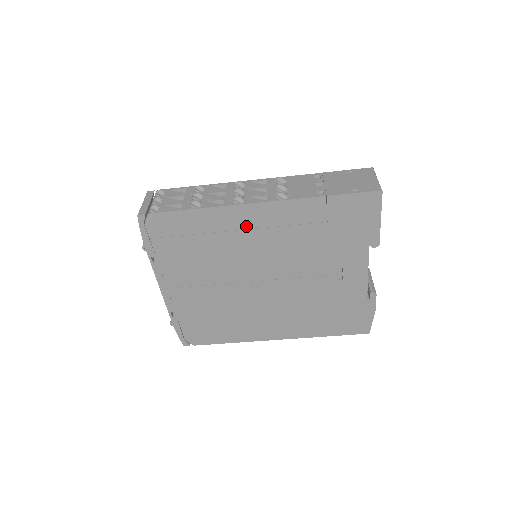
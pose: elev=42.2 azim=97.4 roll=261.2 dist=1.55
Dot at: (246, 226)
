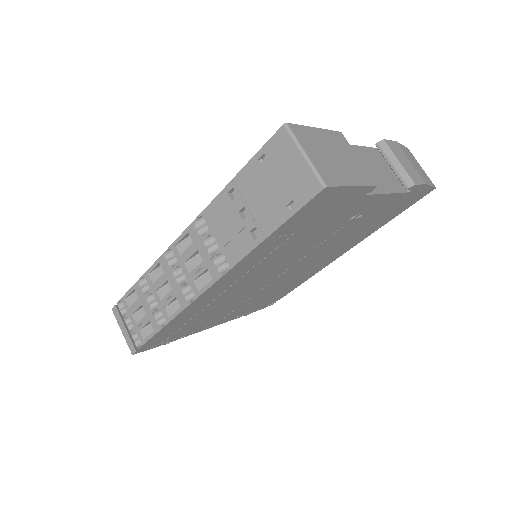
Dot at: (221, 292)
